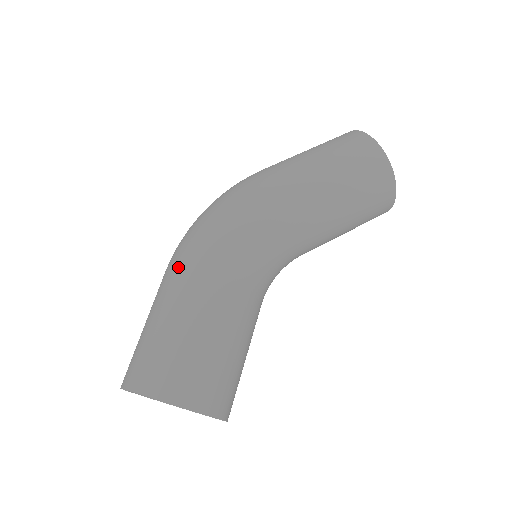
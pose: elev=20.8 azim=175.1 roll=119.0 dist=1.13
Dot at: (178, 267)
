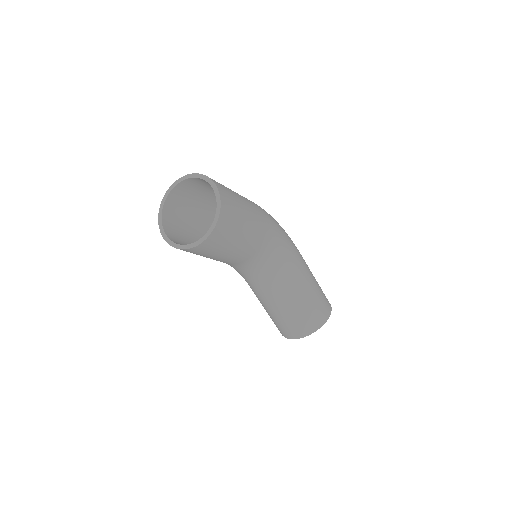
Dot at: occluded
